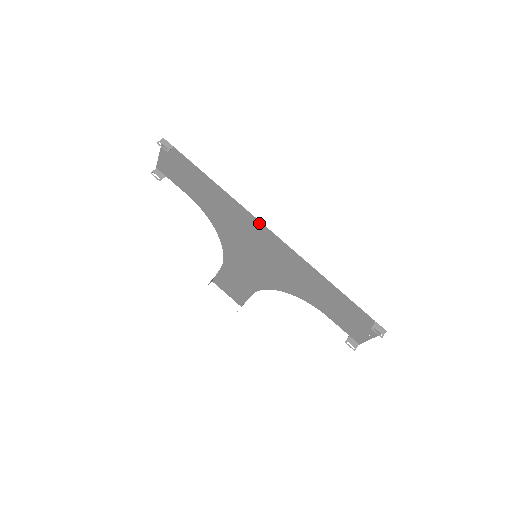
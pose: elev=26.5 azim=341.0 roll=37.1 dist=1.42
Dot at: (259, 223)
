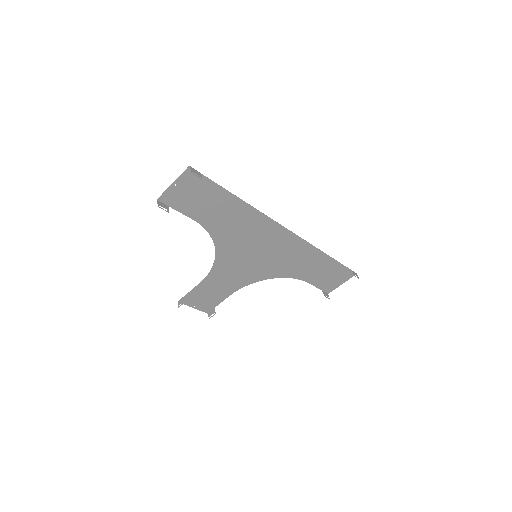
Dot at: (276, 225)
